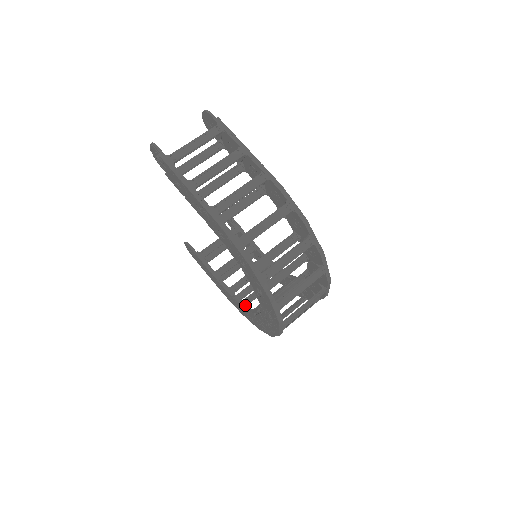
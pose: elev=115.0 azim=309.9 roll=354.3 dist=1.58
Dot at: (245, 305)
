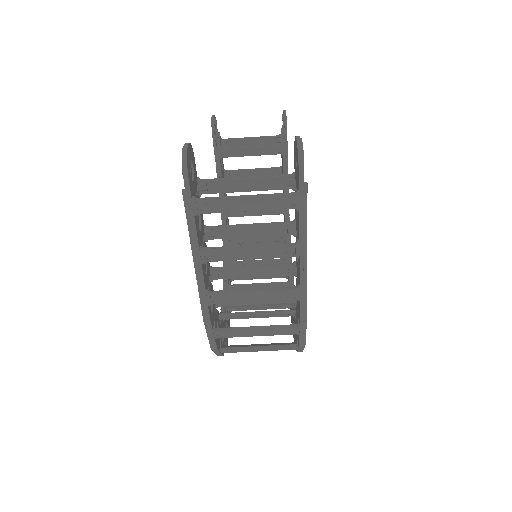
Dot at: (226, 245)
